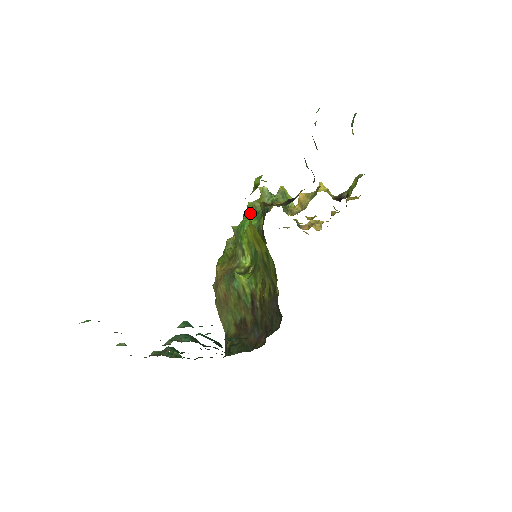
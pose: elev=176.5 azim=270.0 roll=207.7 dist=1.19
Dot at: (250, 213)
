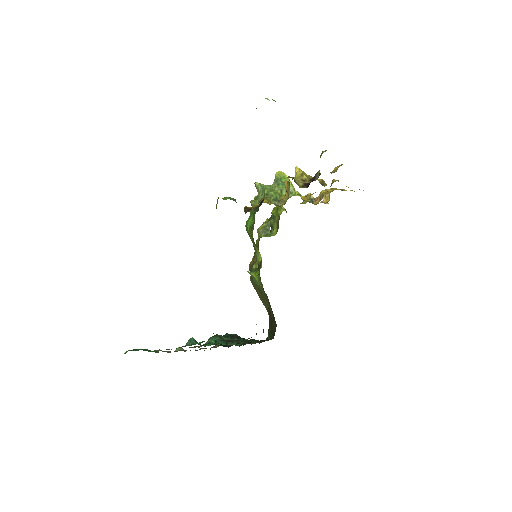
Dot at: (251, 211)
